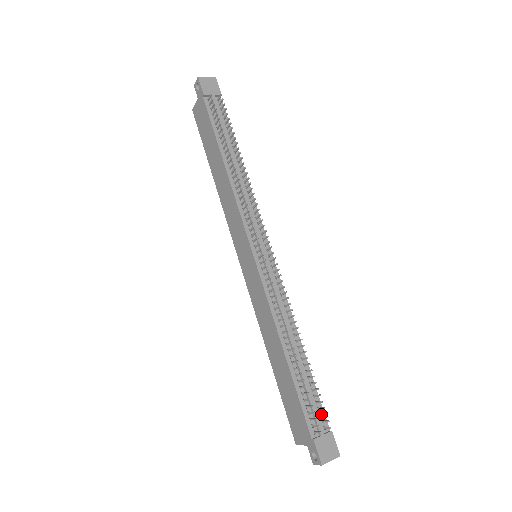
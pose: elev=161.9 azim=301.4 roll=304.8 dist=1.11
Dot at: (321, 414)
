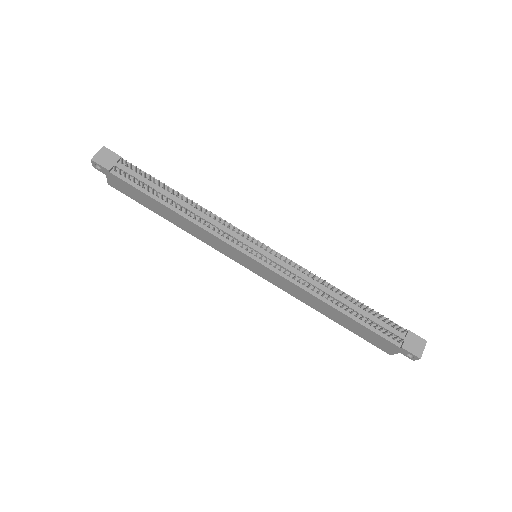
Dot at: (393, 326)
